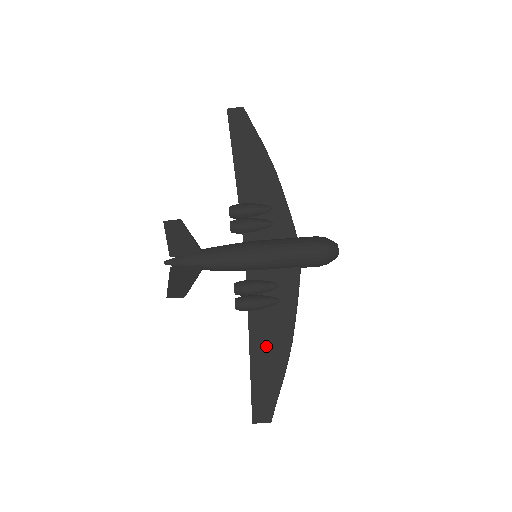
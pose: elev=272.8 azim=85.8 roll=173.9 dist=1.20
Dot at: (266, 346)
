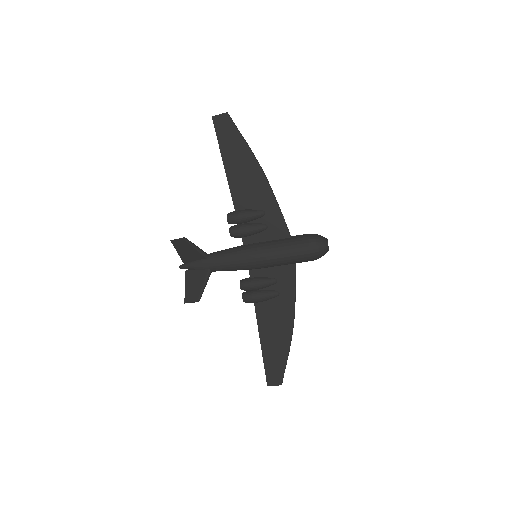
Dot at: (272, 330)
